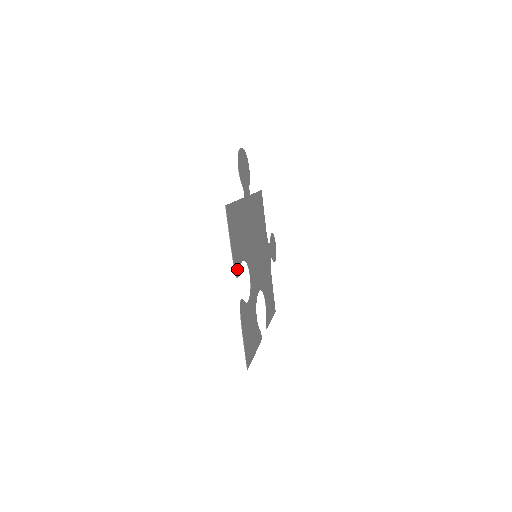
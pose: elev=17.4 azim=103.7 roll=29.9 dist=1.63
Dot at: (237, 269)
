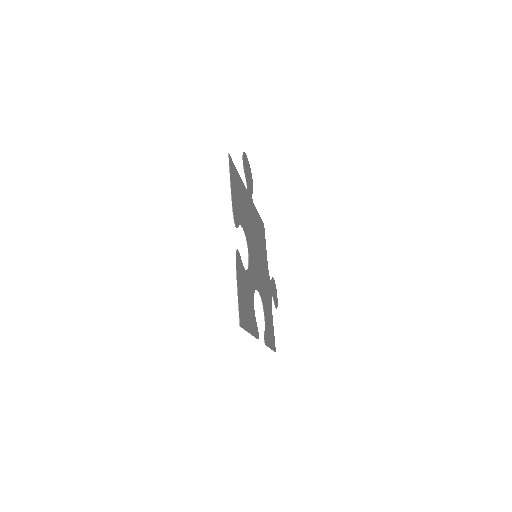
Dot at: (236, 219)
